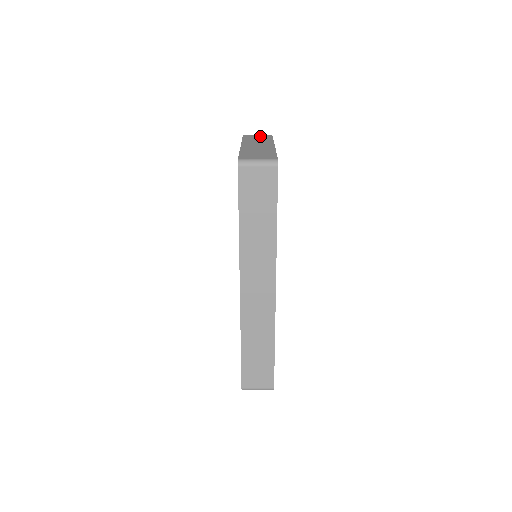
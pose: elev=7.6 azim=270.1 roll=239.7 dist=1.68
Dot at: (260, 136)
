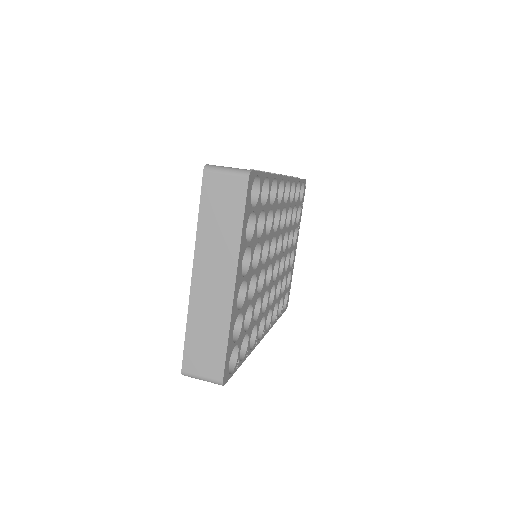
Dot at: (227, 193)
